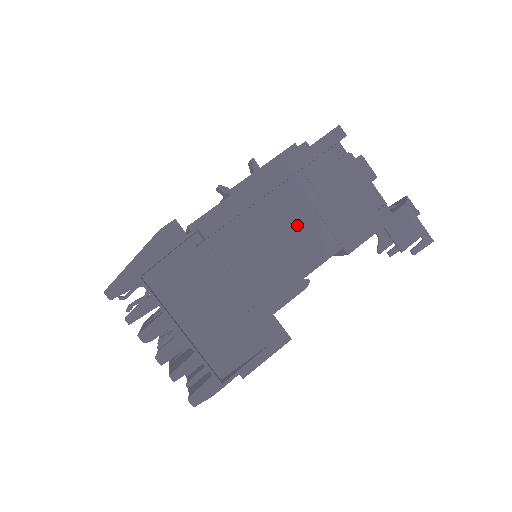
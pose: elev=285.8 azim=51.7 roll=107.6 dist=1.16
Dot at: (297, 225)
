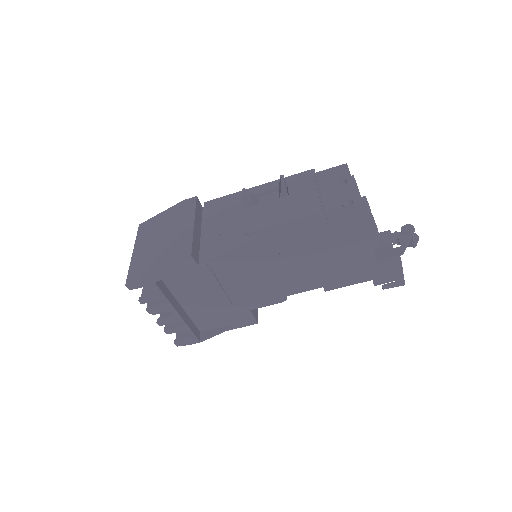
Dot at: (293, 267)
